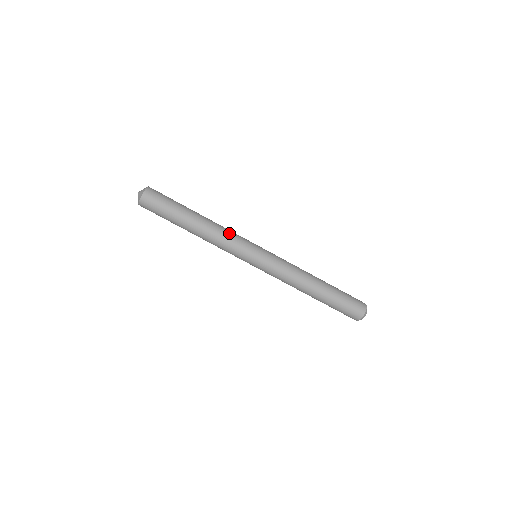
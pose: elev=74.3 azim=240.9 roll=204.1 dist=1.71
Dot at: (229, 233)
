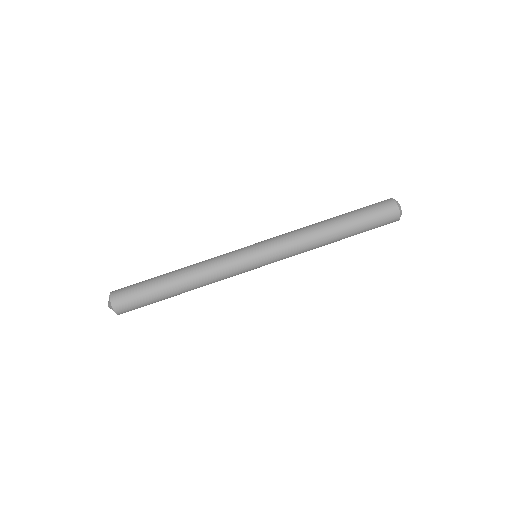
Dot at: (213, 261)
